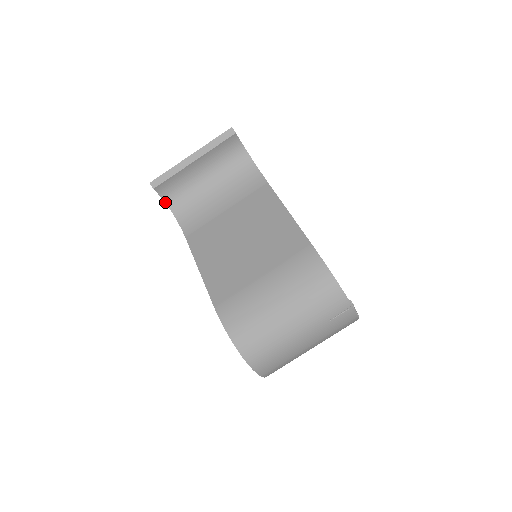
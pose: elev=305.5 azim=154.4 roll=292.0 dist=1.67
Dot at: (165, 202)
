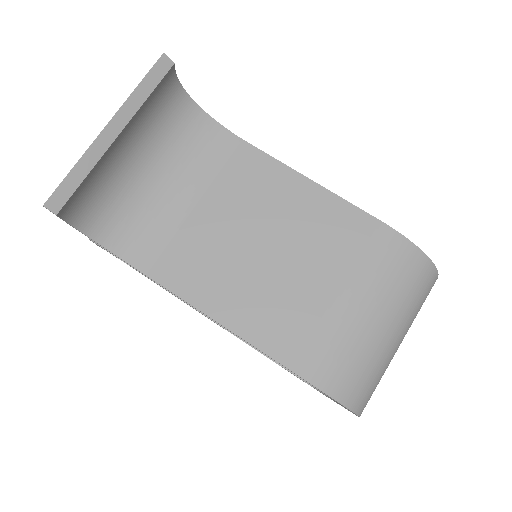
Dot at: (76, 228)
